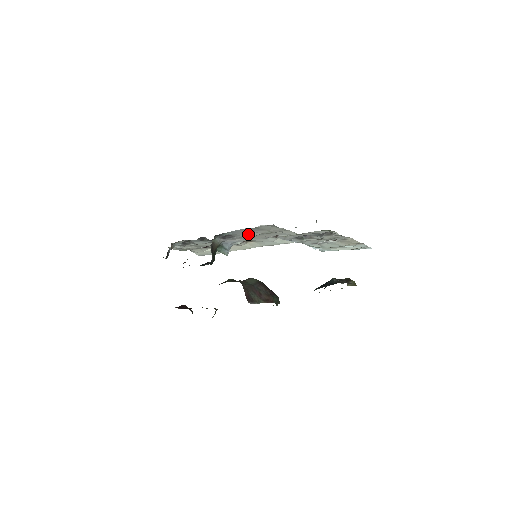
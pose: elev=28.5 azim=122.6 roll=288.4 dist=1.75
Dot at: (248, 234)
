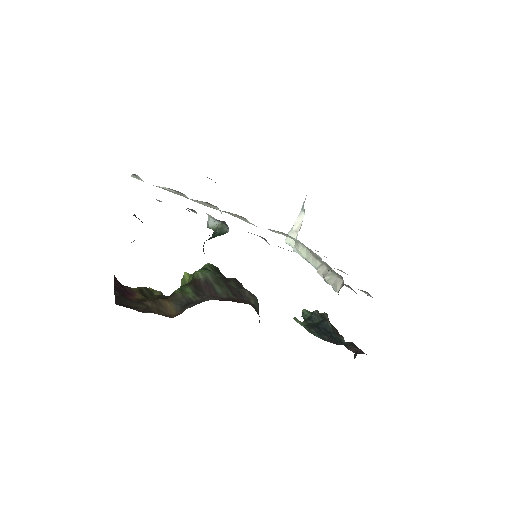
Dot at: occluded
